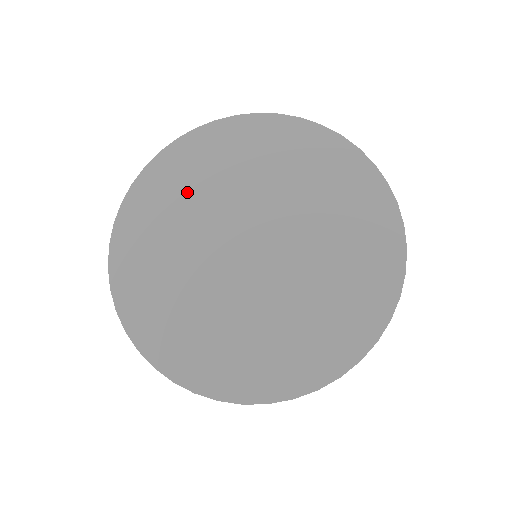
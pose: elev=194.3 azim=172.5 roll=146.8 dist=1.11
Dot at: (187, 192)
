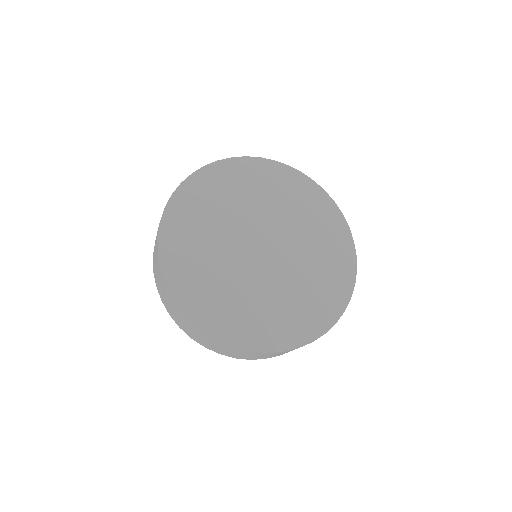
Dot at: (200, 238)
